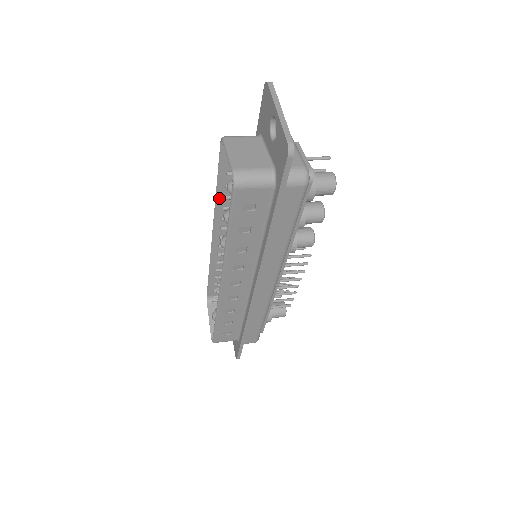
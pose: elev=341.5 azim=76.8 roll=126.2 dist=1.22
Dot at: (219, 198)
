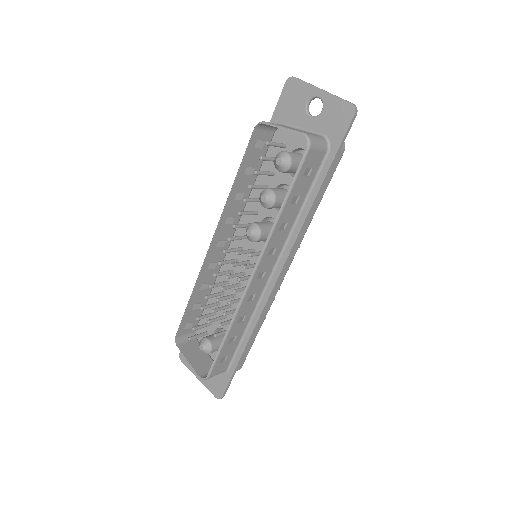
Dot at: (232, 195)
